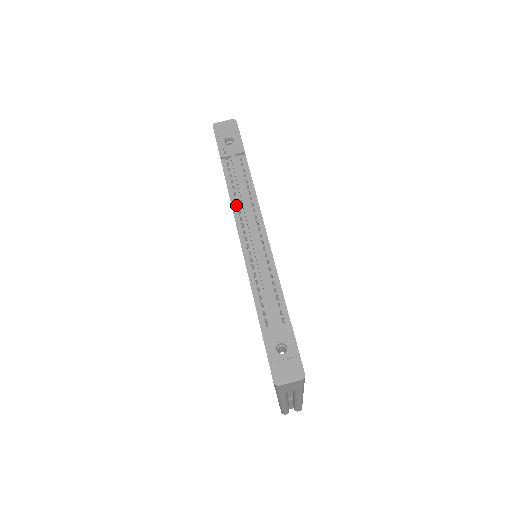
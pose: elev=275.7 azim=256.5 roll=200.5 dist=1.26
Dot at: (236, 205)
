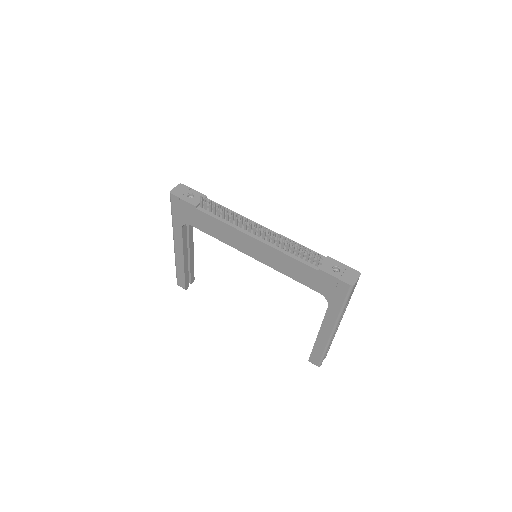
Dot at: (233, 224)
